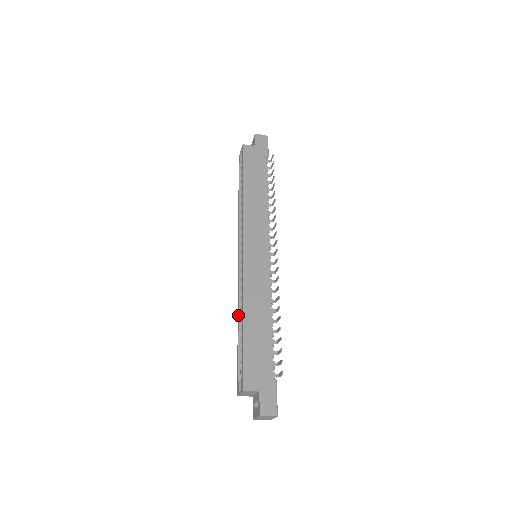
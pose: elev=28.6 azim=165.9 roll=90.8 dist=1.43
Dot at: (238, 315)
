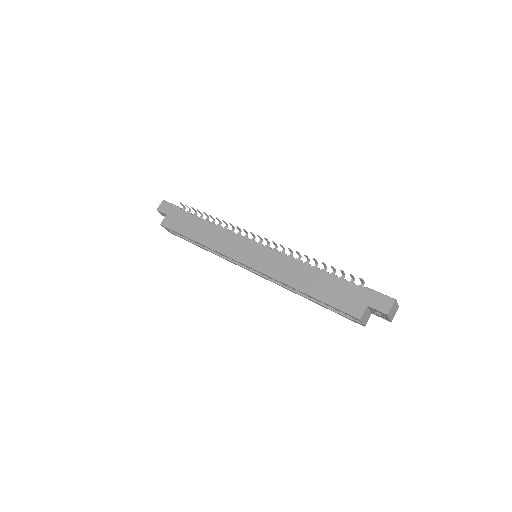
Dot at: (298, 294)
